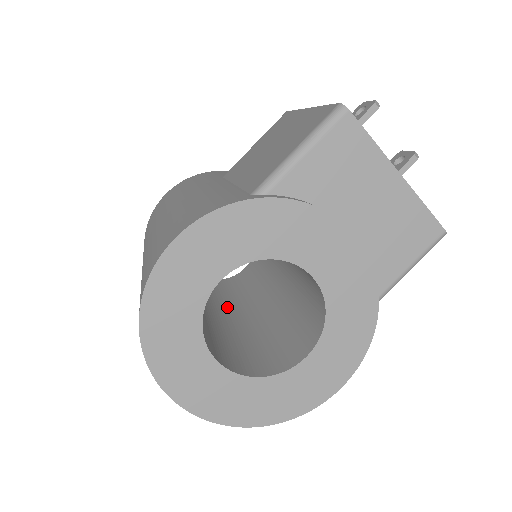
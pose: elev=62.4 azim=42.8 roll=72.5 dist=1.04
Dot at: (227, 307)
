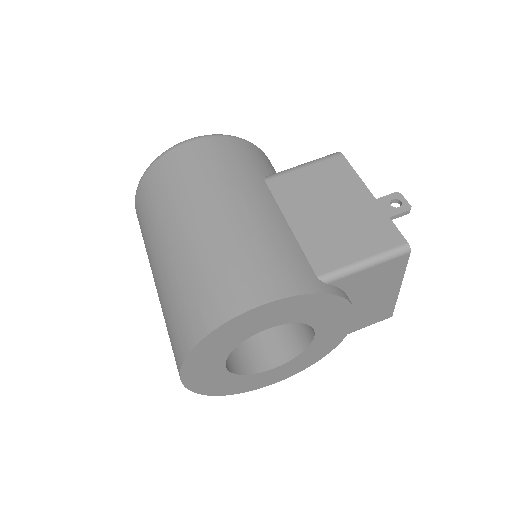
Dot at: occluded
